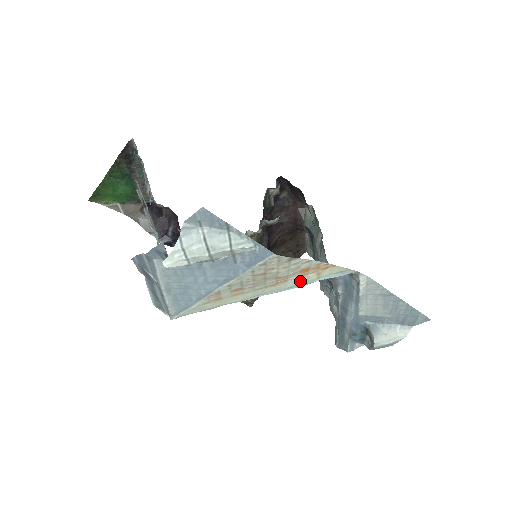
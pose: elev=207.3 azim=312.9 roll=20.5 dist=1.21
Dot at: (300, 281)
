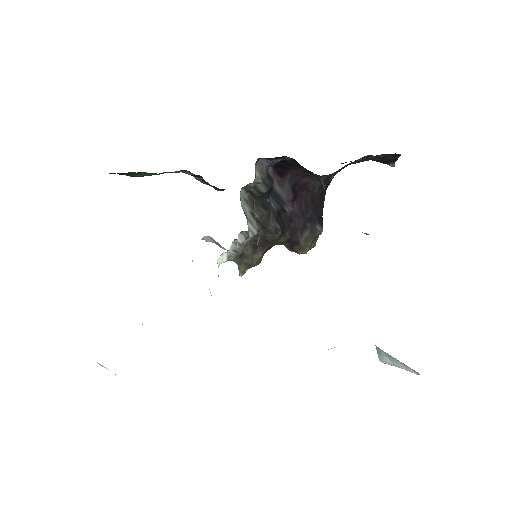
Dot at: occluded
